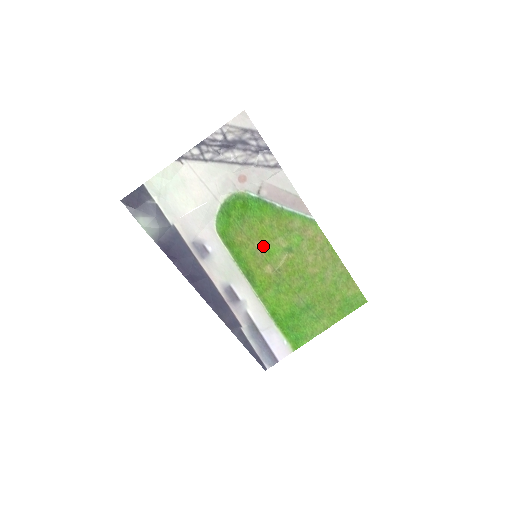
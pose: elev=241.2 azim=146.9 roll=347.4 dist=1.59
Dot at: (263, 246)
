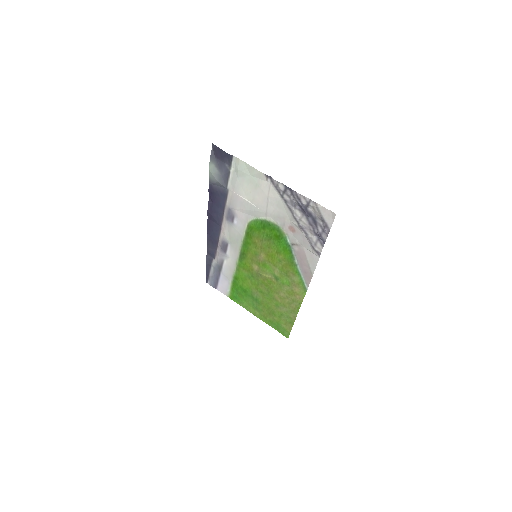
Dot at: (265, 259)
